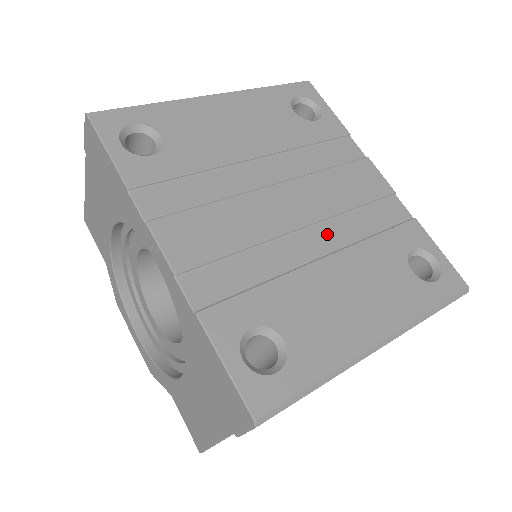
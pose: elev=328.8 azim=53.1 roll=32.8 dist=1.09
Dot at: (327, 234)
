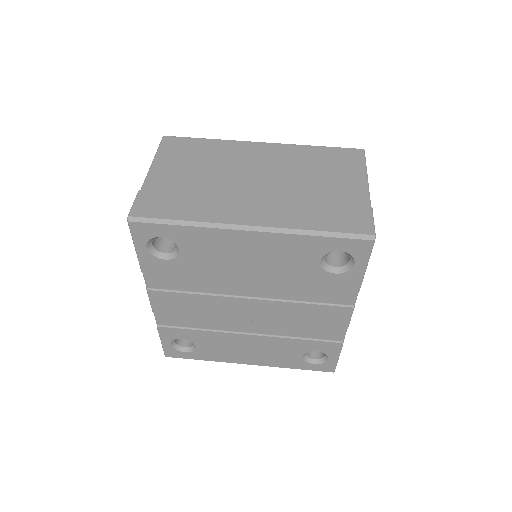
Dot at: (263, 327)
